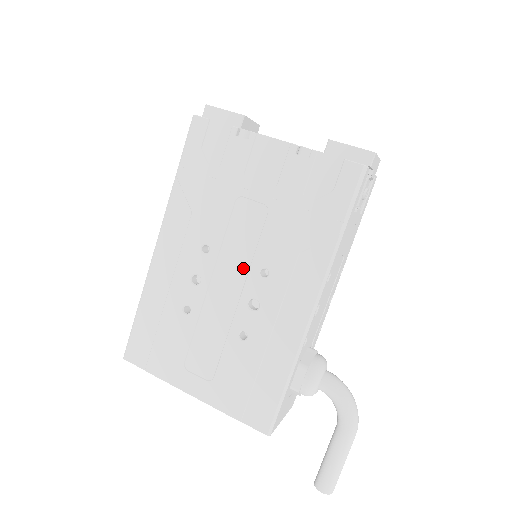
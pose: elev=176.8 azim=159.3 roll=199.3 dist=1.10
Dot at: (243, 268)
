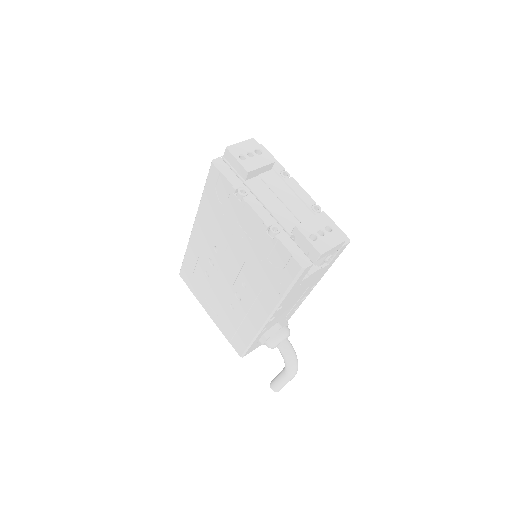
Dot at: (234, 274)
